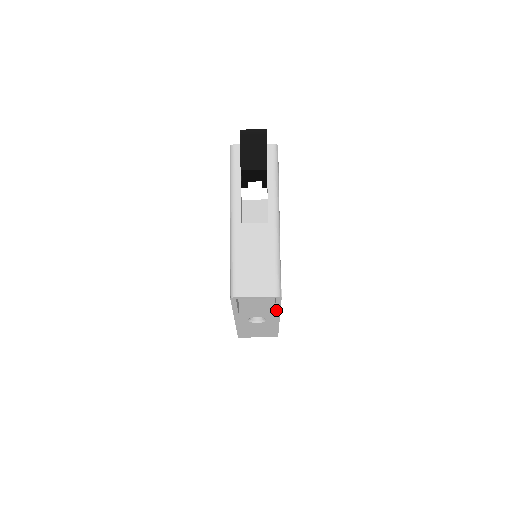
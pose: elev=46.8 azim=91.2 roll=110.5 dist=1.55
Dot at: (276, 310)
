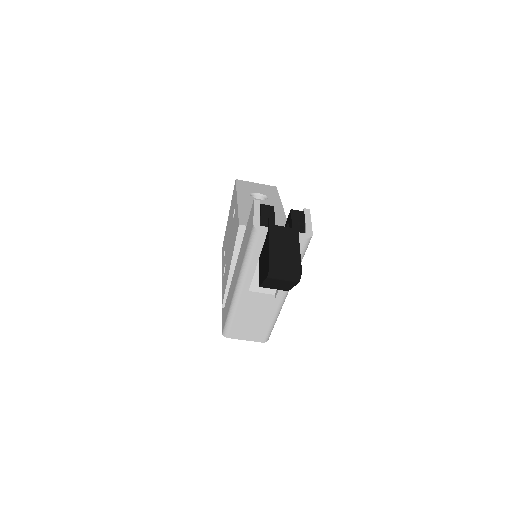
Dot at: occluded
